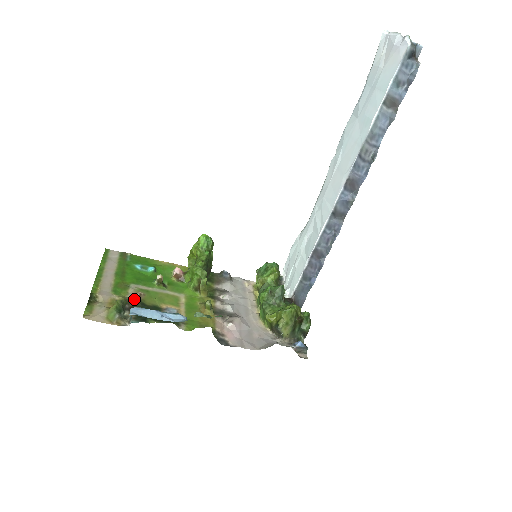
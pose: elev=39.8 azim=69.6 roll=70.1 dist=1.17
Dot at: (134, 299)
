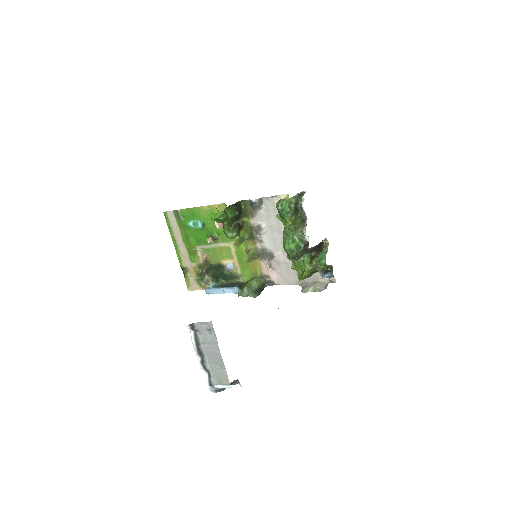
Dot at: (204, 262)
